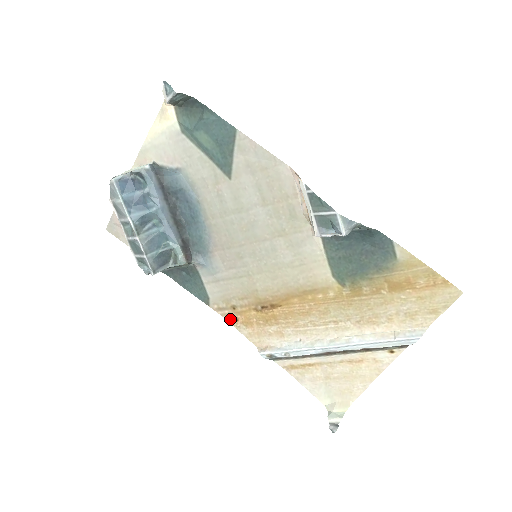
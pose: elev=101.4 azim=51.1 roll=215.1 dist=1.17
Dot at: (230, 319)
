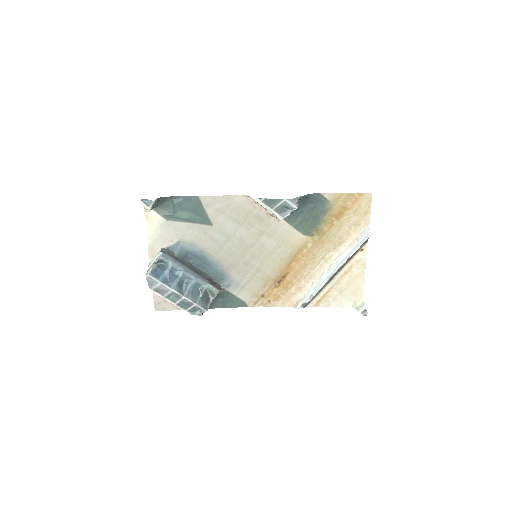
Dot at: (265, 304)
